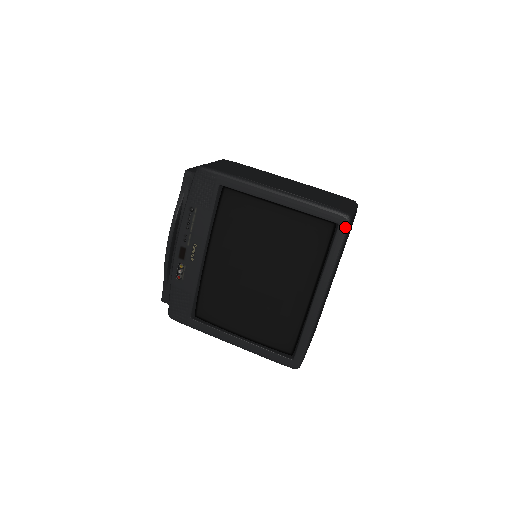
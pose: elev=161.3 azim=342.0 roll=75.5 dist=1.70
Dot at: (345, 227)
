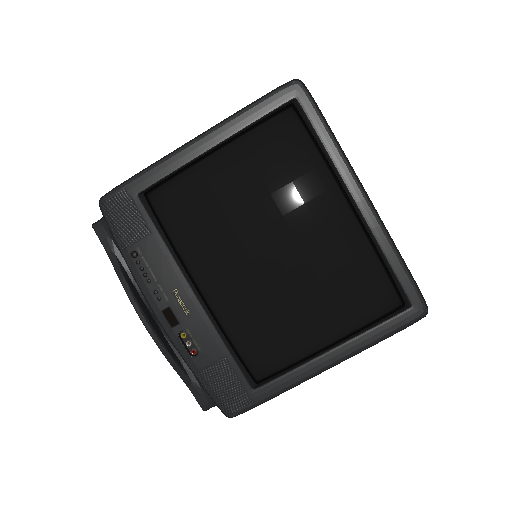
Dot at: (304, 93)
